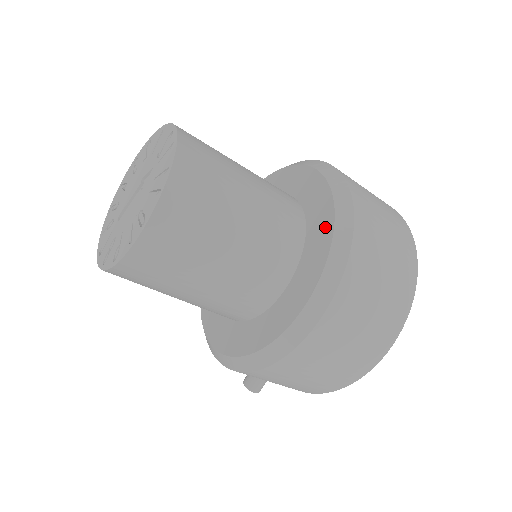
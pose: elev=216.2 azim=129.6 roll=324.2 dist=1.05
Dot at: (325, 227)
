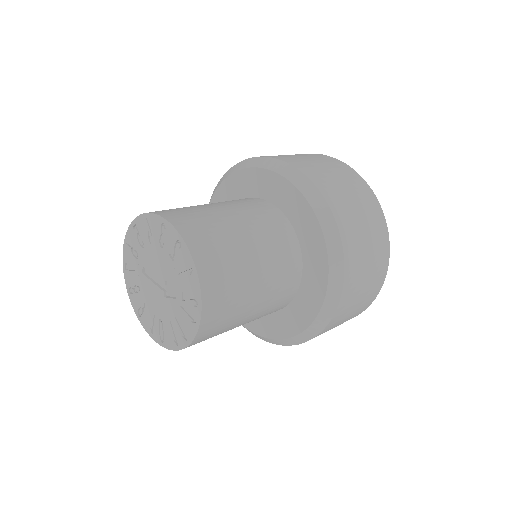
Dot at: (299, 323)
